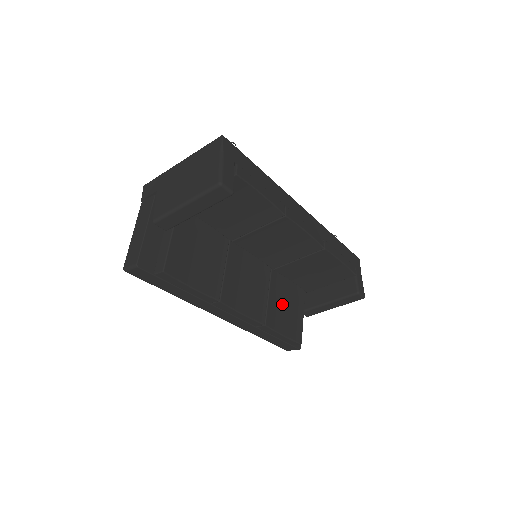
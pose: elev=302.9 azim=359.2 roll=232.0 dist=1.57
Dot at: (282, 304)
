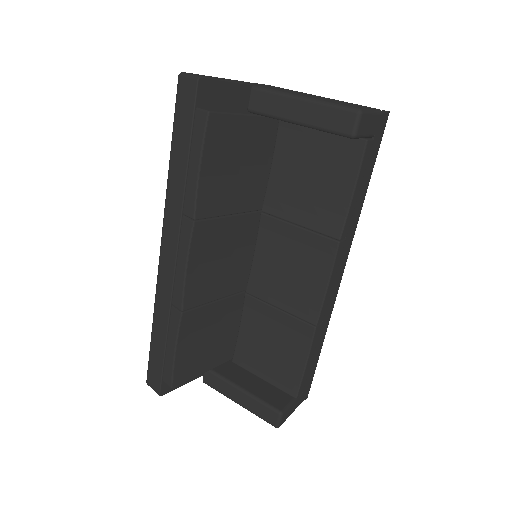
Dot at: (210, 330)
